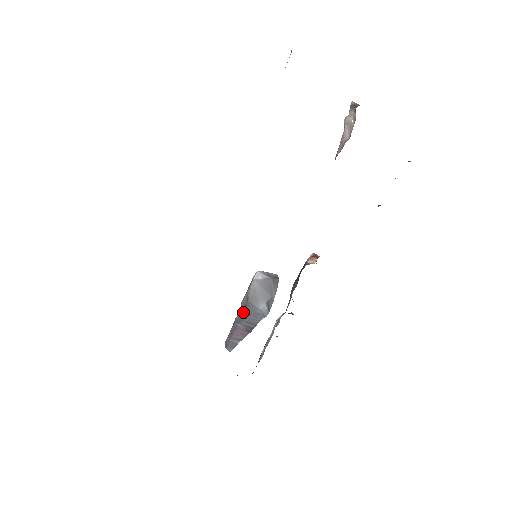
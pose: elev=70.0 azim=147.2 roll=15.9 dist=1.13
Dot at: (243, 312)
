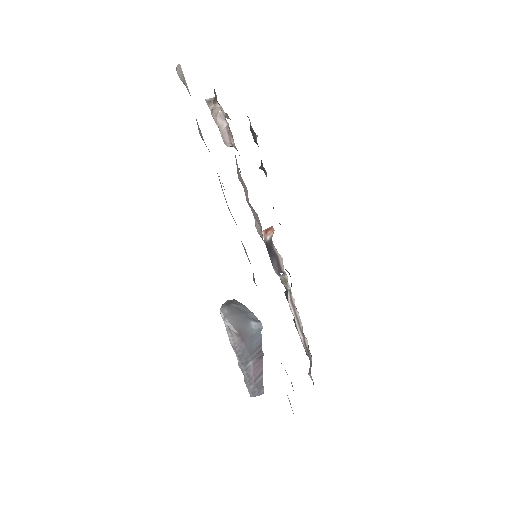
Dot at: (244, 349)
